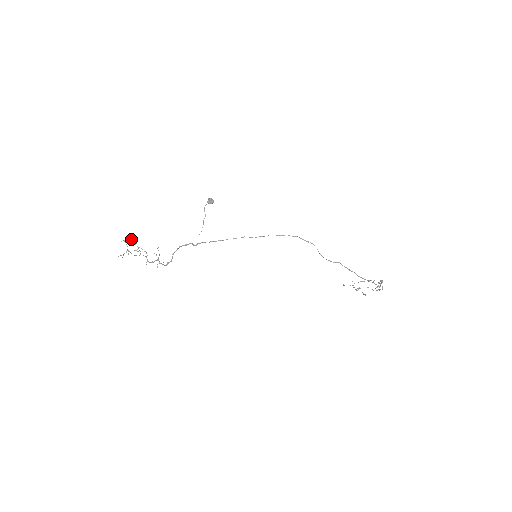
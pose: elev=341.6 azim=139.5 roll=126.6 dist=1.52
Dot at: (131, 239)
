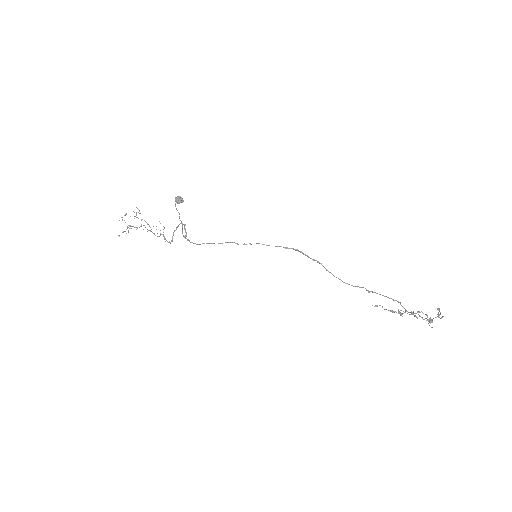
Dot at: occluded
